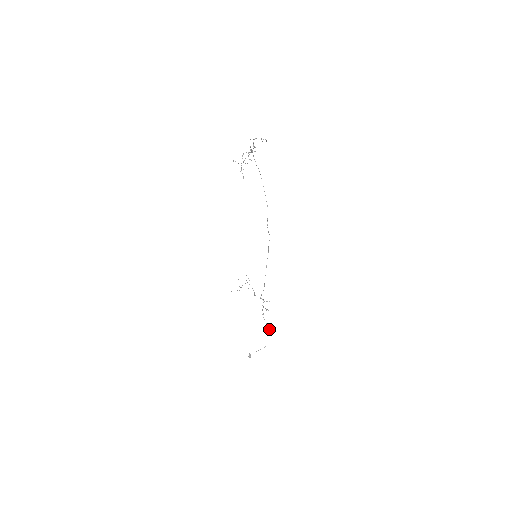
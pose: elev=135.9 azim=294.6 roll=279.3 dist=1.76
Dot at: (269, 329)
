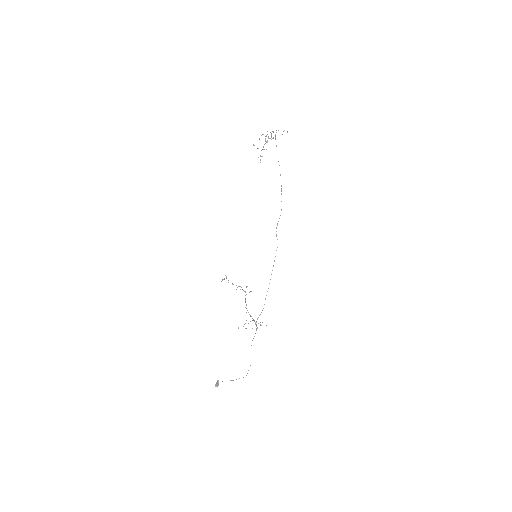
Dot at: occluded
